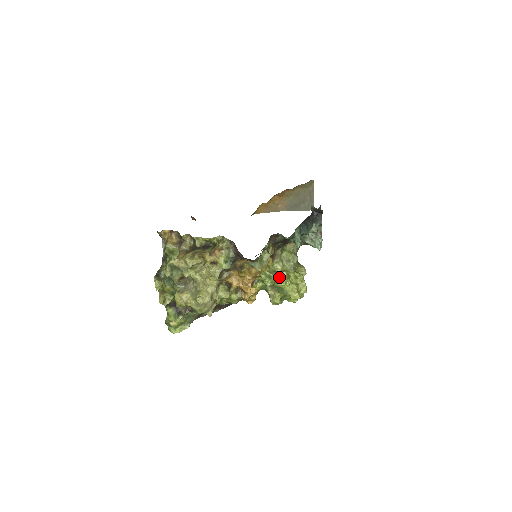
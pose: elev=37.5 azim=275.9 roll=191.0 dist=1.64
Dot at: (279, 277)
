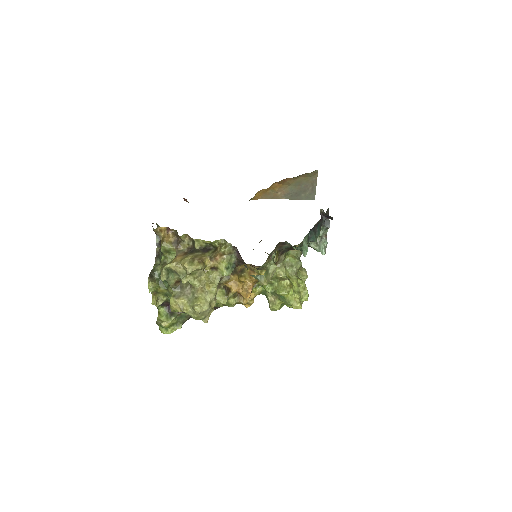
Dot at: (282, 285)
